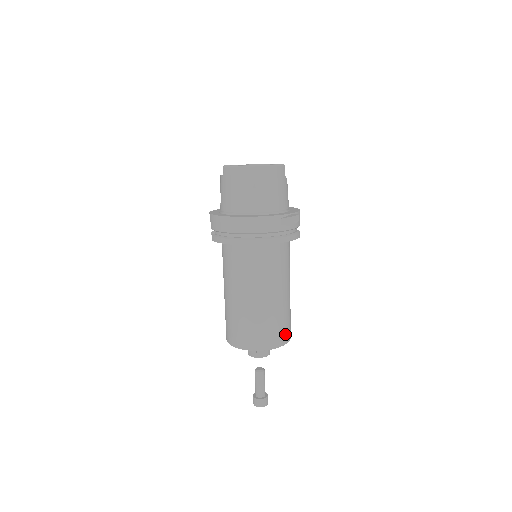
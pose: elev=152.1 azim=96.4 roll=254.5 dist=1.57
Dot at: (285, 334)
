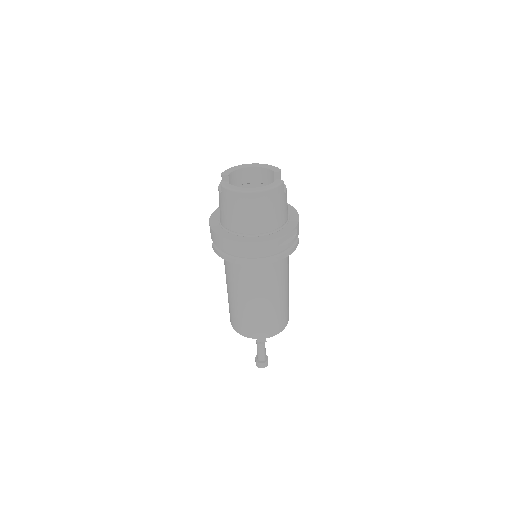
Dot at: (282, 323)
